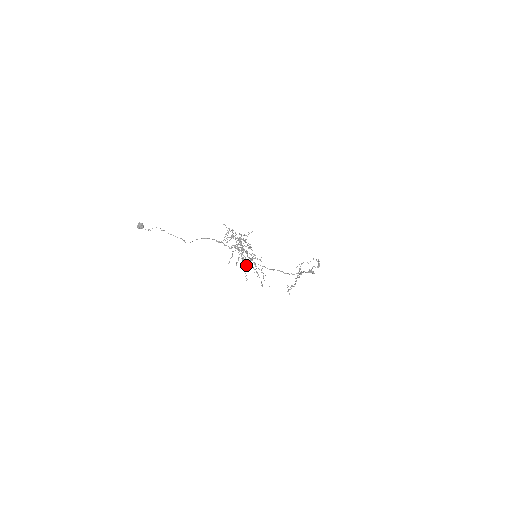
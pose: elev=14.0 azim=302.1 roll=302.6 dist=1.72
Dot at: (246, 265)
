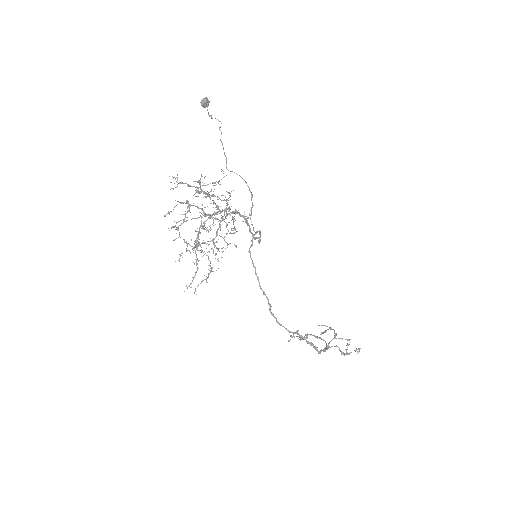
Dot at: occluded
